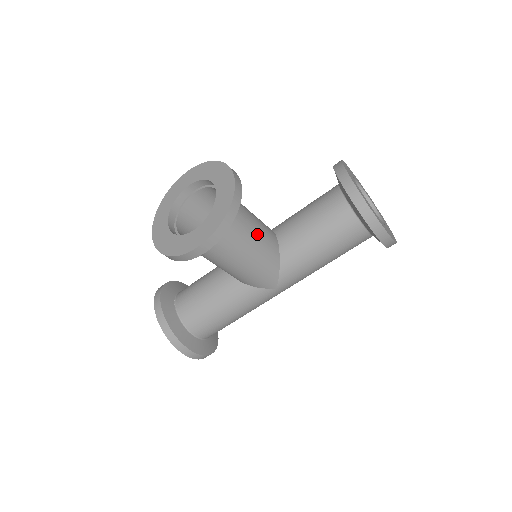
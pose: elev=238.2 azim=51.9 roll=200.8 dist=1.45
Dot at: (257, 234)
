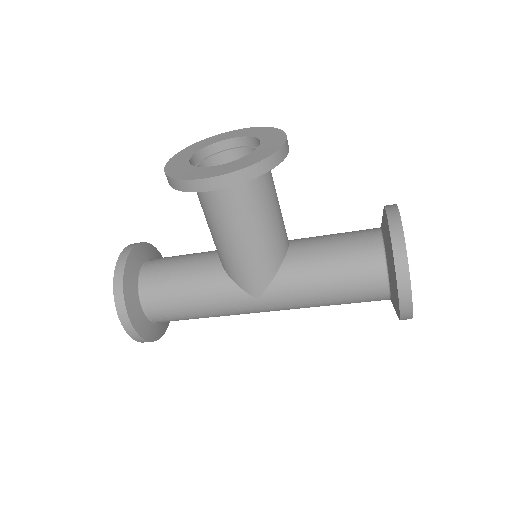
Dot at: (273, 221)
